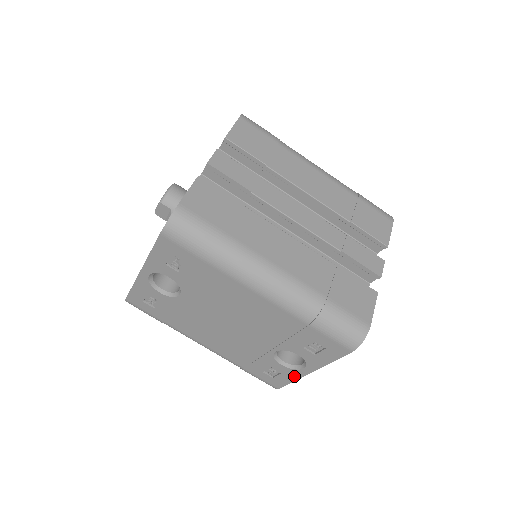
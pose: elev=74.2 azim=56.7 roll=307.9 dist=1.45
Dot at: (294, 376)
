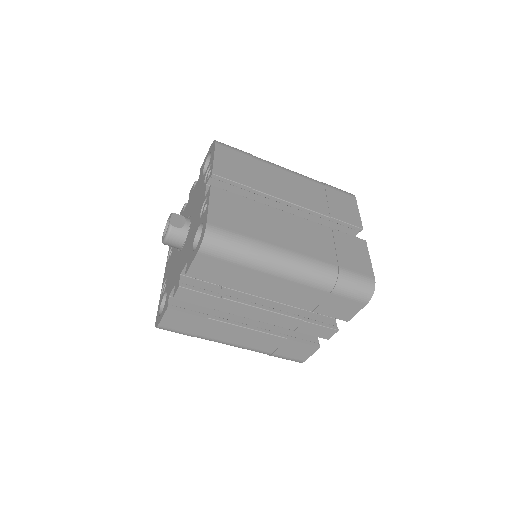
Dot at: occluded
